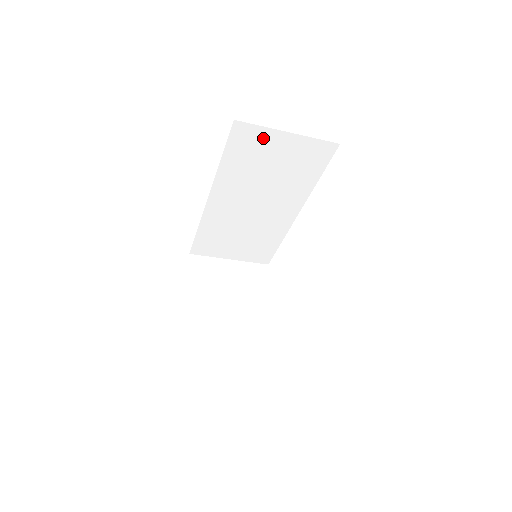
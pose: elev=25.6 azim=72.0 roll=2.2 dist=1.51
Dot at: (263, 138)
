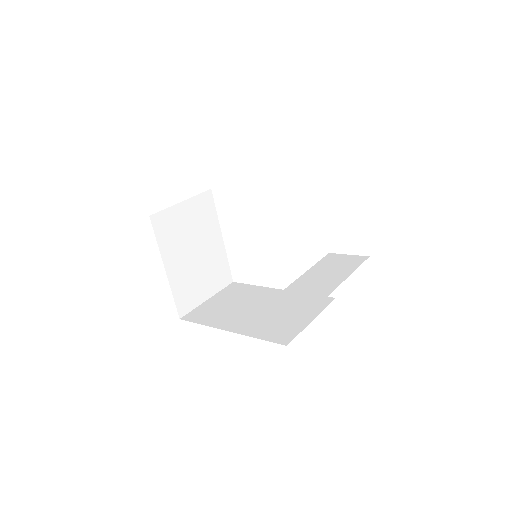
Dot at: occluded
